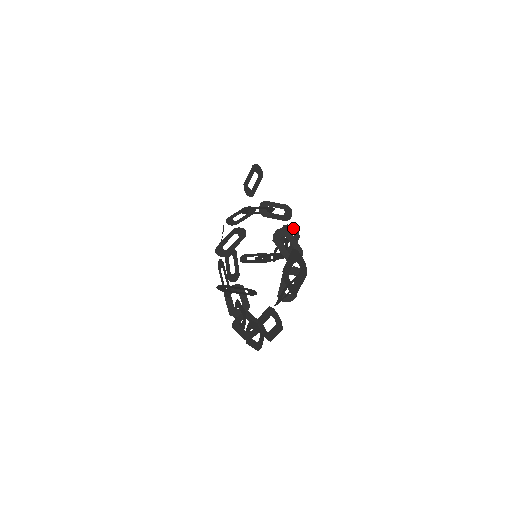
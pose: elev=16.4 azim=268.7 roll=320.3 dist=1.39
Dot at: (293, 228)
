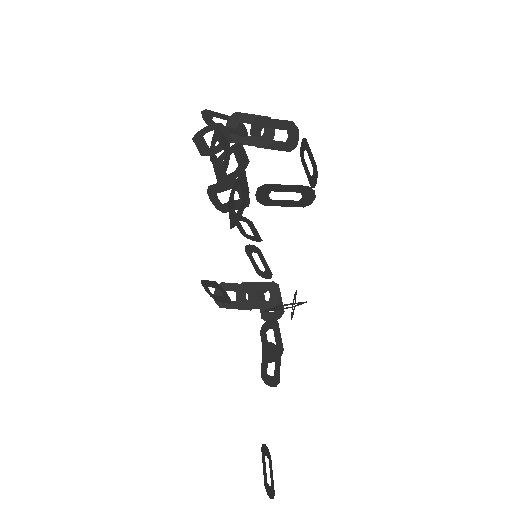
Dot at: occluded
